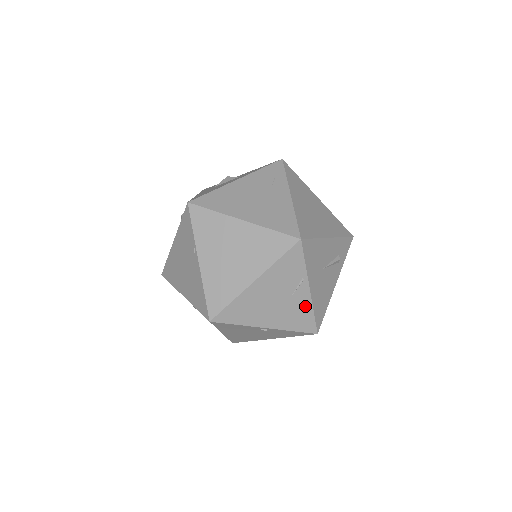
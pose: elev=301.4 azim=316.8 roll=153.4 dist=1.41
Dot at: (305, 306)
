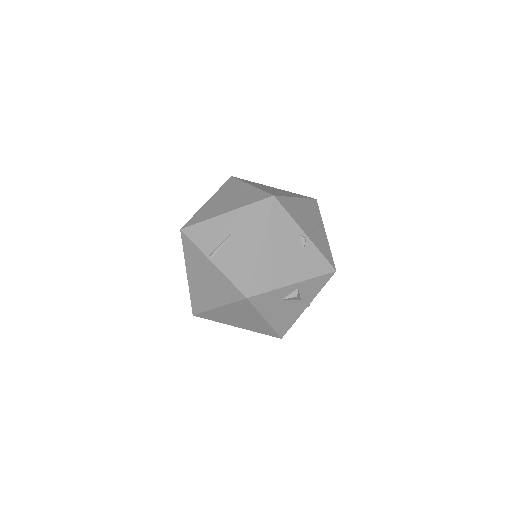
Dot at: (325, 241)
